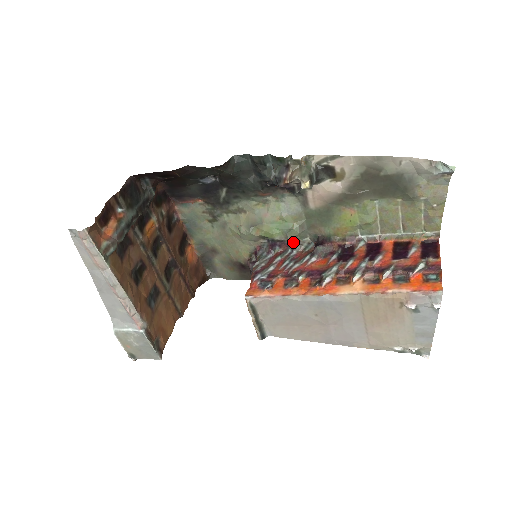
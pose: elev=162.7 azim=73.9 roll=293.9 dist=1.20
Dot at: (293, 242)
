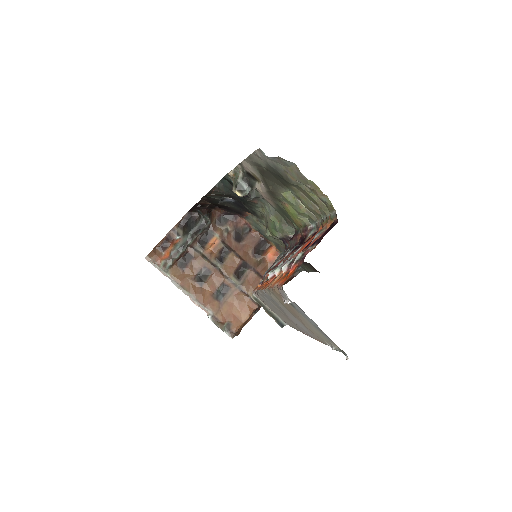
Dot at: (288, 238)
